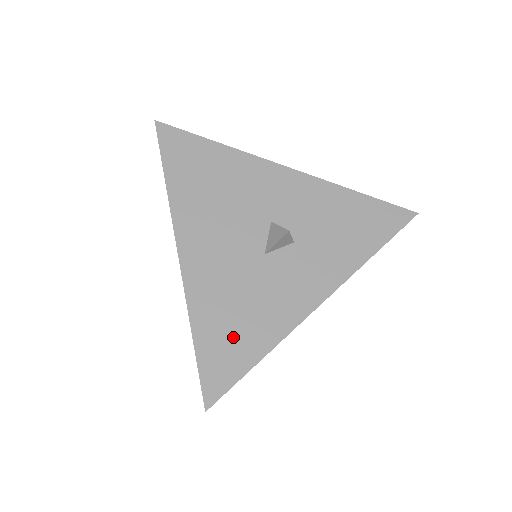
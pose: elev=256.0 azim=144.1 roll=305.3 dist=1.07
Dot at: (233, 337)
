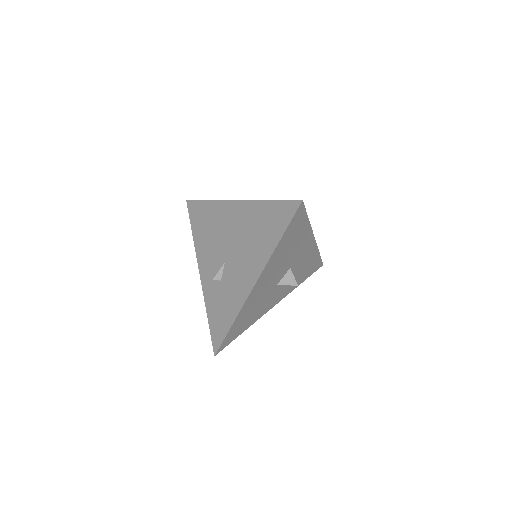
Dot at: (243, 324)
